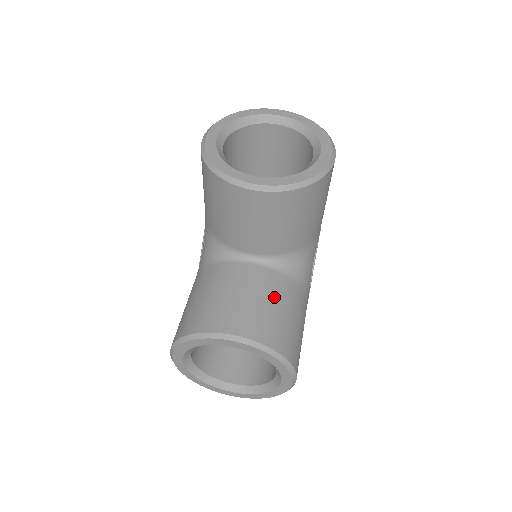
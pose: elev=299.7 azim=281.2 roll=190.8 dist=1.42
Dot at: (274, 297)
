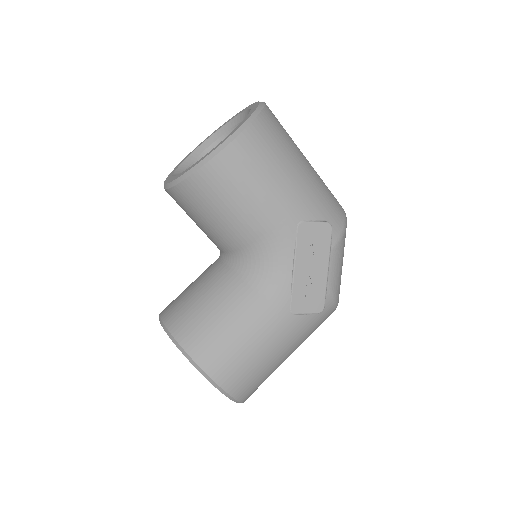
Dot at: (209, 293)
